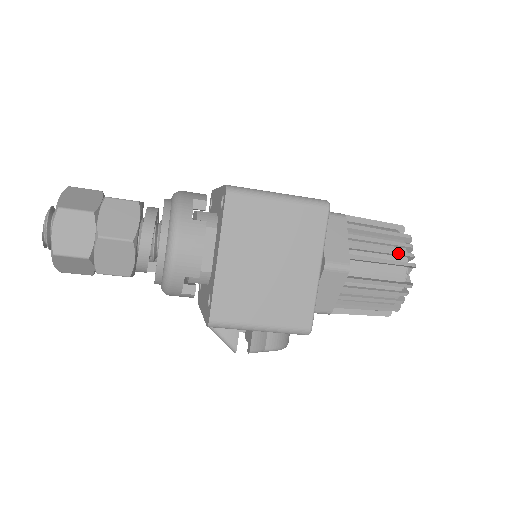
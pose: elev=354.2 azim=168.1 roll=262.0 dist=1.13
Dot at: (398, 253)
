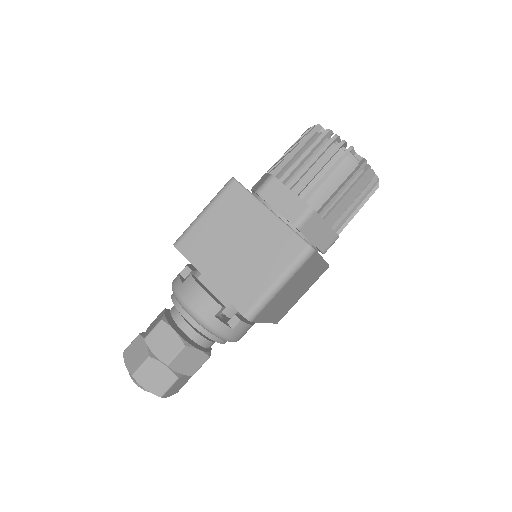
Dot at: (363, 188)
